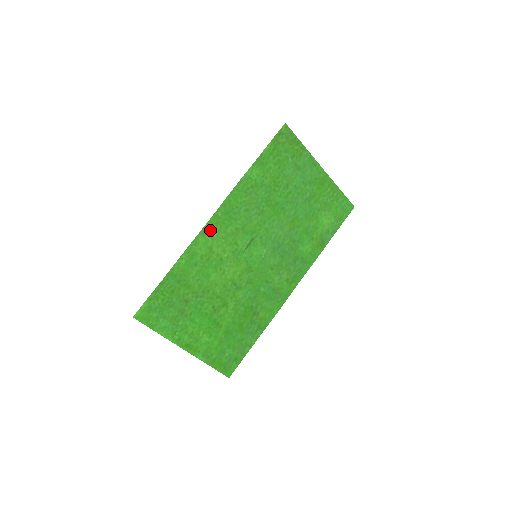
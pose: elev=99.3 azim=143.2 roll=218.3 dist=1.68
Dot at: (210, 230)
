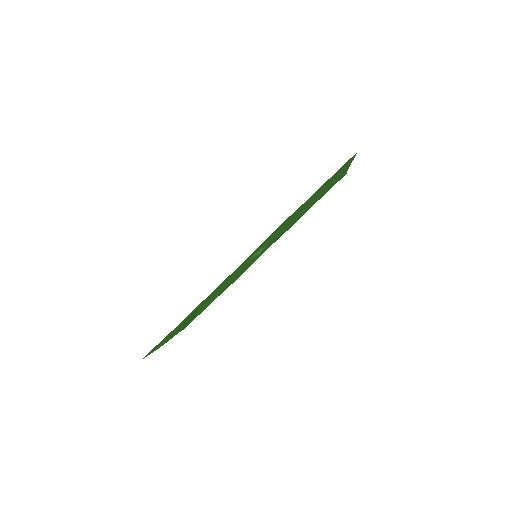
Dot at: (236, 269)
